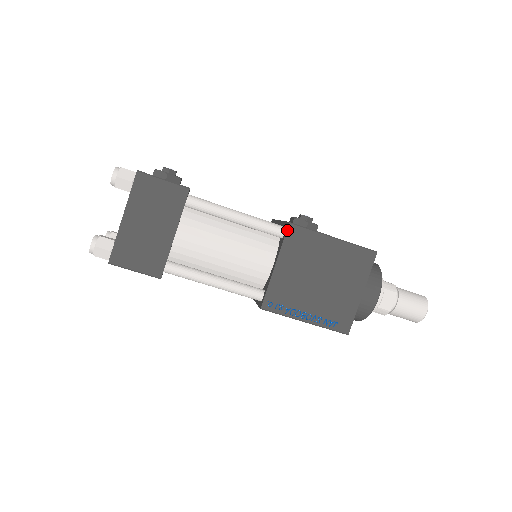
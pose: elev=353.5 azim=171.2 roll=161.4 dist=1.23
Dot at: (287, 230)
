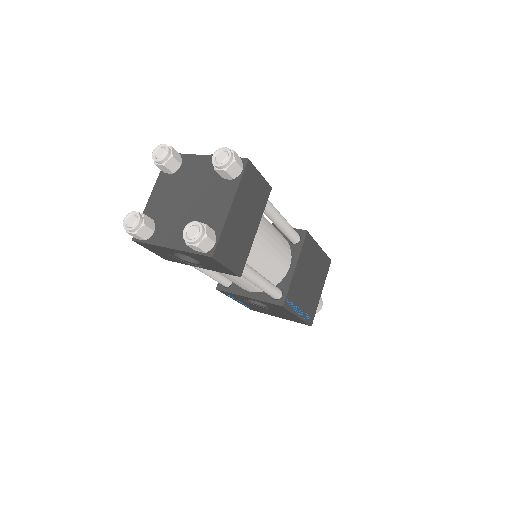
Dot at: (305, 237)
